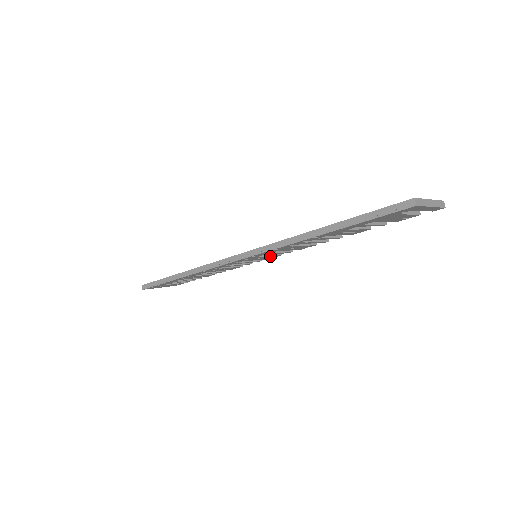
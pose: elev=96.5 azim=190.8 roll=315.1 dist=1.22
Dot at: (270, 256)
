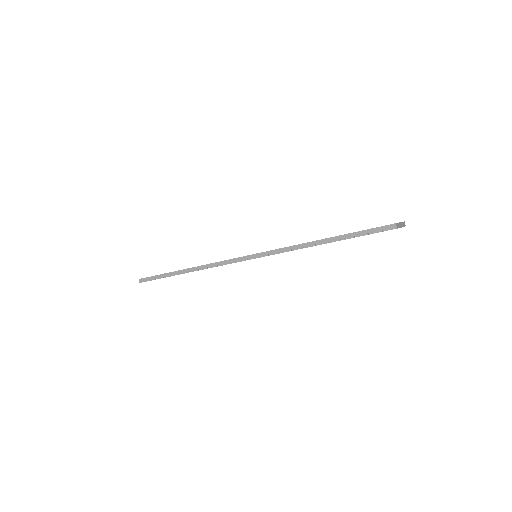
Dot at: occluded
